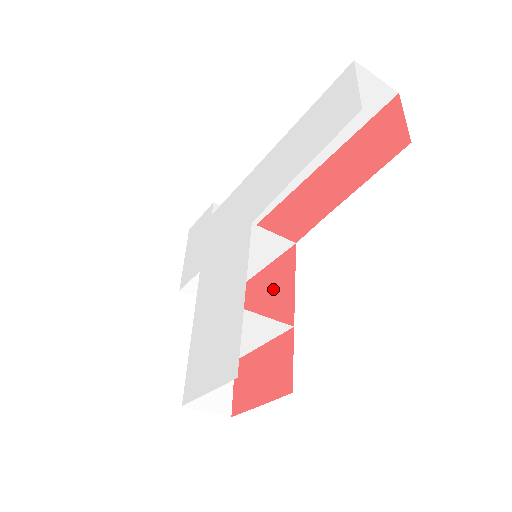
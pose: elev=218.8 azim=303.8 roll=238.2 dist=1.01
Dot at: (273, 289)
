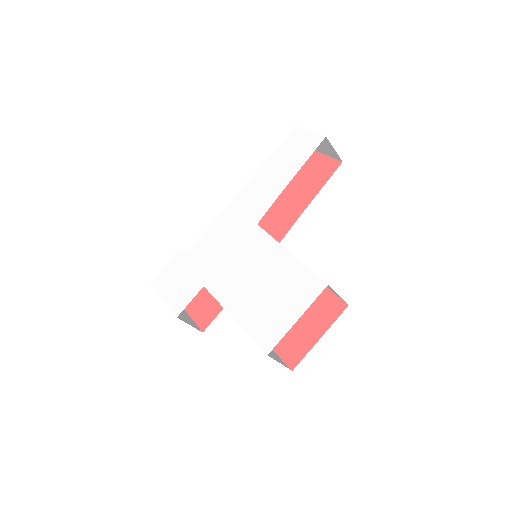
Dot at: occluded
